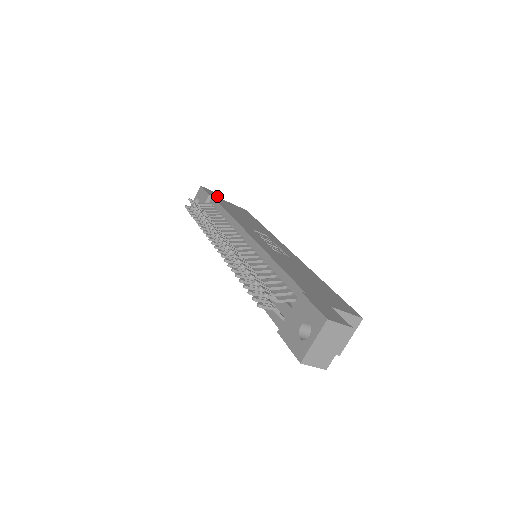
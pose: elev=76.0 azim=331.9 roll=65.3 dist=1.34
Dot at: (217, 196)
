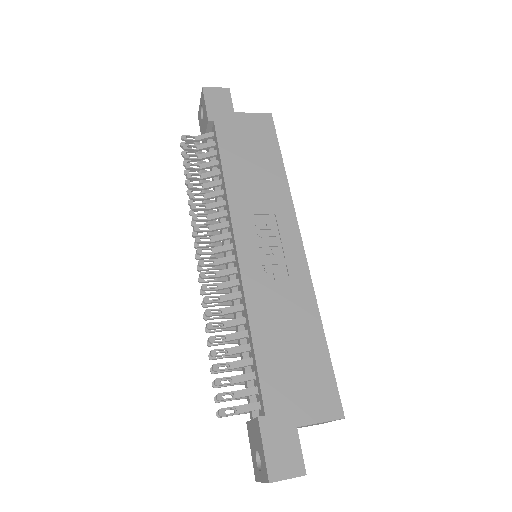
Dot at: (224, 108)
